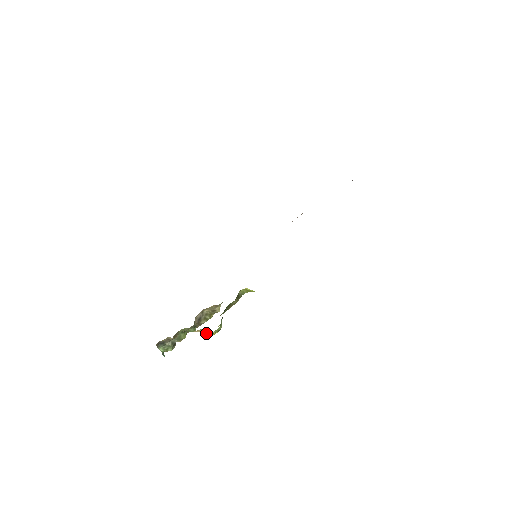
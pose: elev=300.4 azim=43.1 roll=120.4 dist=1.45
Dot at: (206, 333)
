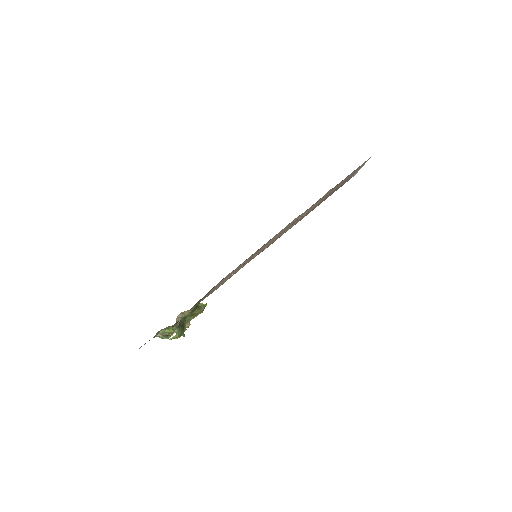
Dot at: (173, 336)
